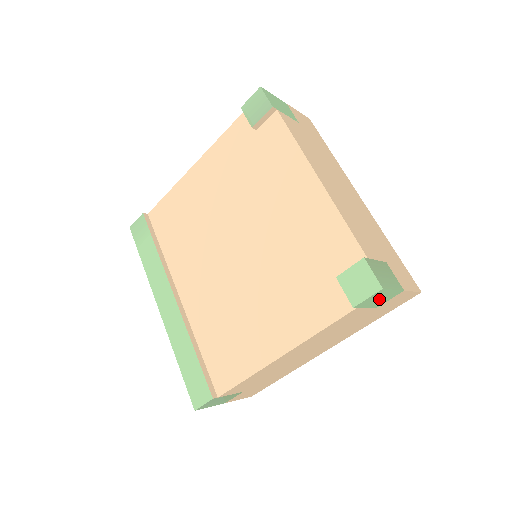
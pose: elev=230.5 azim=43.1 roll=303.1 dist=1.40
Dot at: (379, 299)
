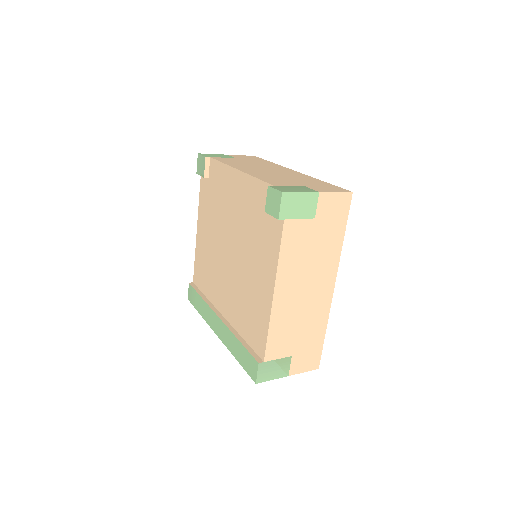
Dot at: (300, 206)
